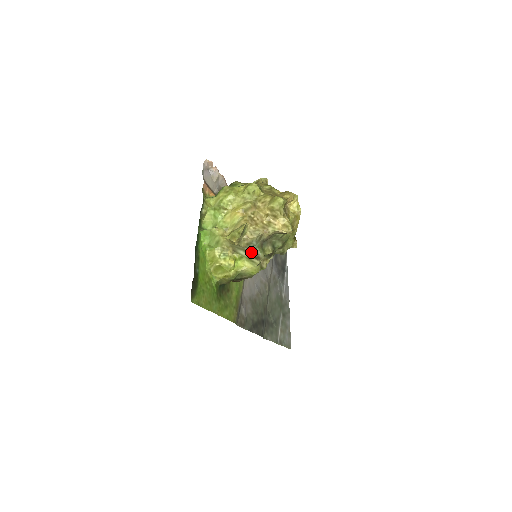
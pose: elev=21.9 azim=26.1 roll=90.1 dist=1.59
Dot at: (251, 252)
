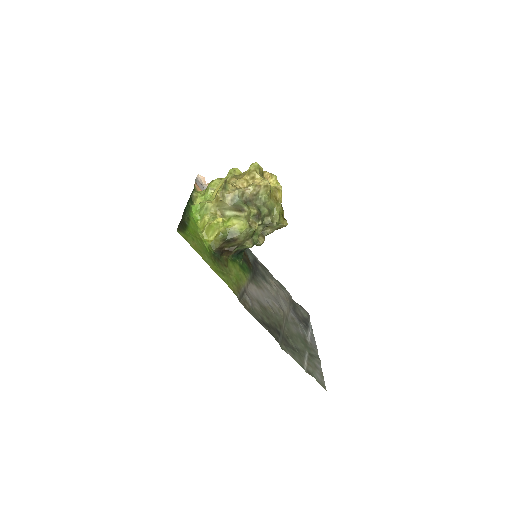
Dot at: (236, 207)
